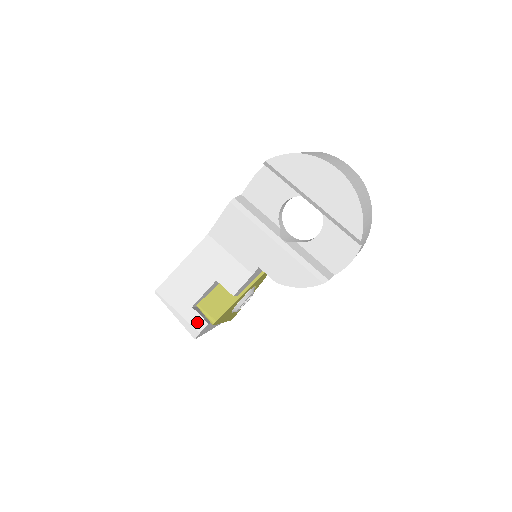
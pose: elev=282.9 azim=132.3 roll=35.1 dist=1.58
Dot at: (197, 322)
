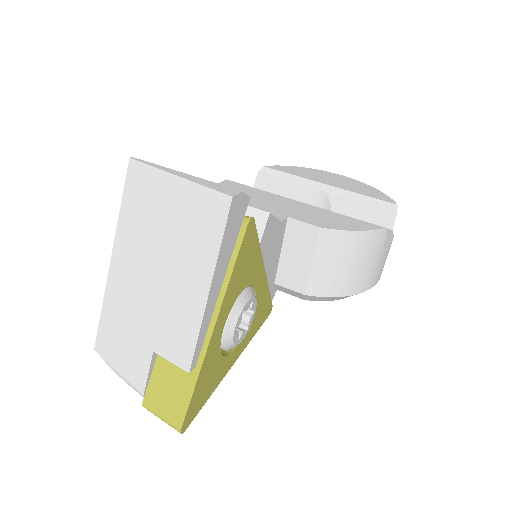
Dot at: occluded
